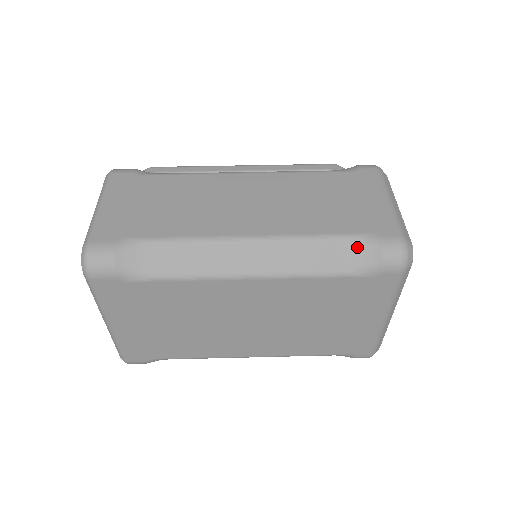
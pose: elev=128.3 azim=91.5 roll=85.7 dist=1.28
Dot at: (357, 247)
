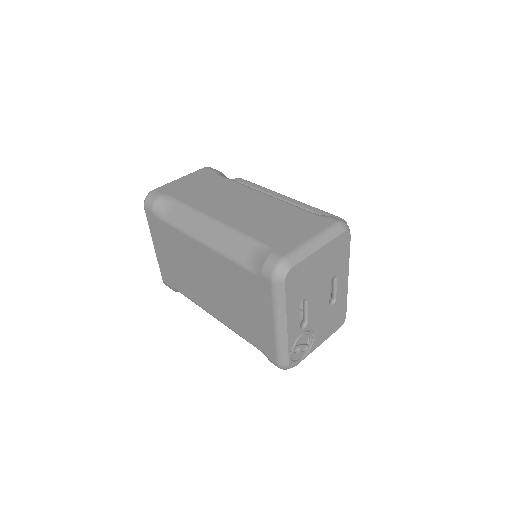
Dot at: (257, 251)
